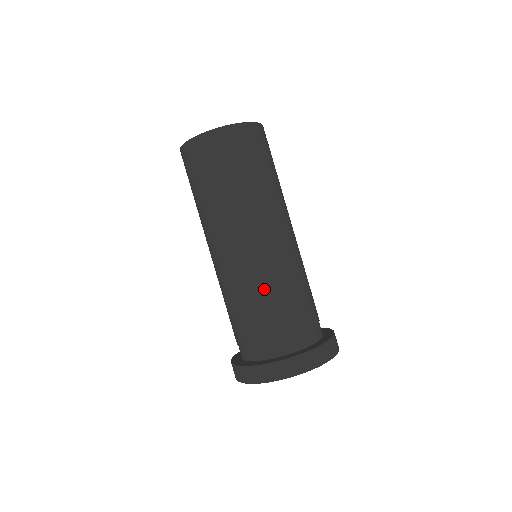
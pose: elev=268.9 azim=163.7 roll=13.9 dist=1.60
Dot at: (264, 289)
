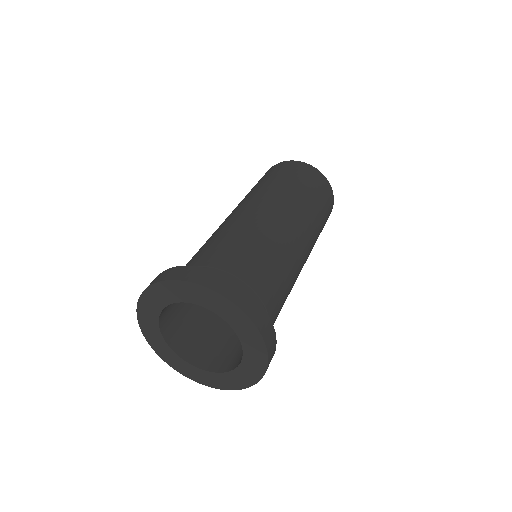
Dot at: (250, 236)
